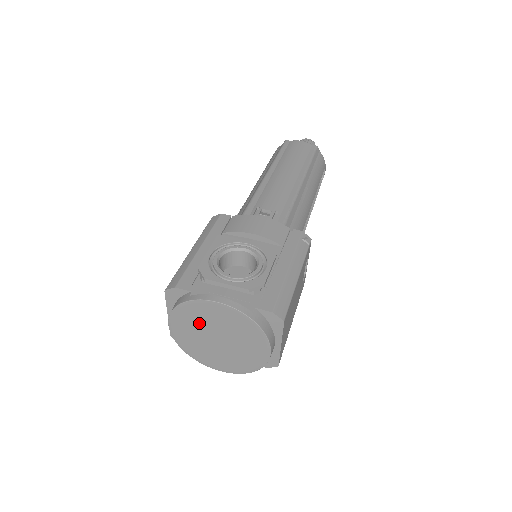
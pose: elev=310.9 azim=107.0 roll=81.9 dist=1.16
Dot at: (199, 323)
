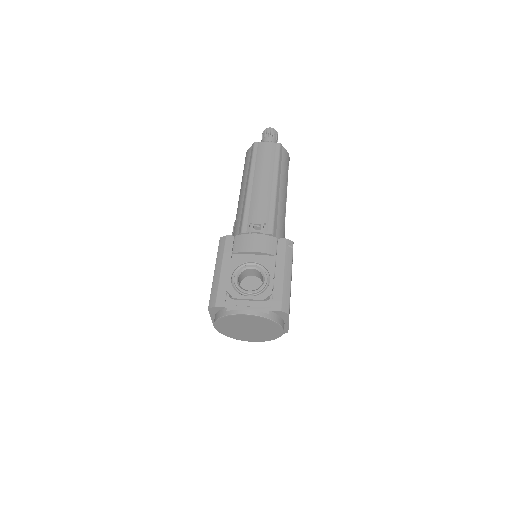
Dot at: (235, 324)
